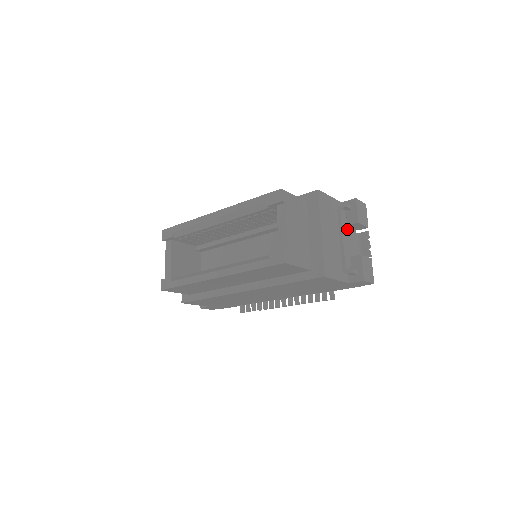
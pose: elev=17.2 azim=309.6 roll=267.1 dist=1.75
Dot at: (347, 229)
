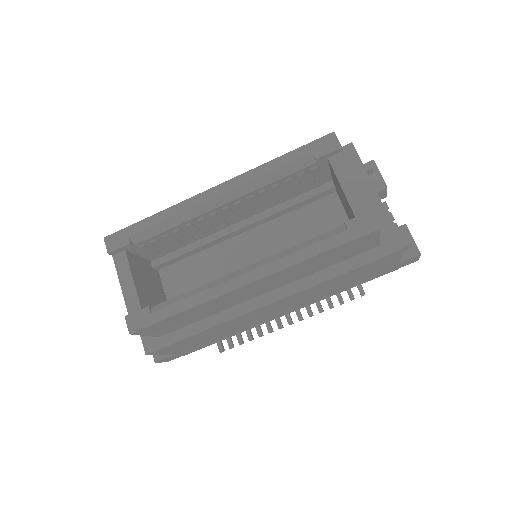
Dot at: occluded
